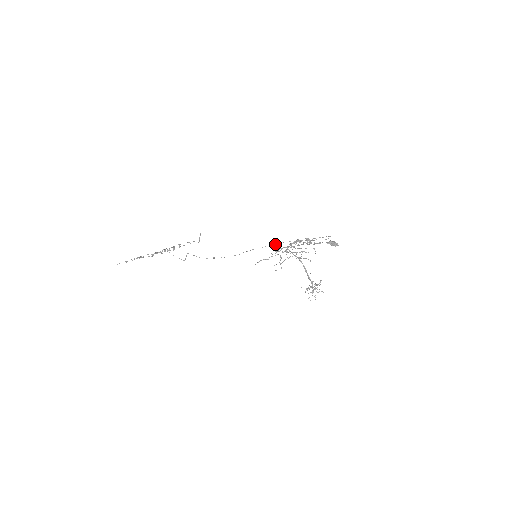
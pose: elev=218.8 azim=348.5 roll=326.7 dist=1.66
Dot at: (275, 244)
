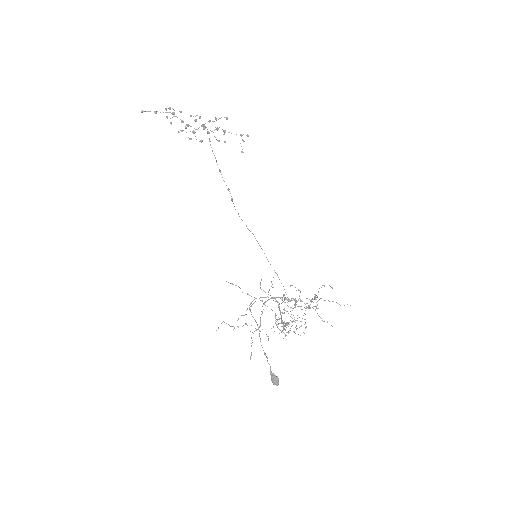
Dot at: (276, 273)
